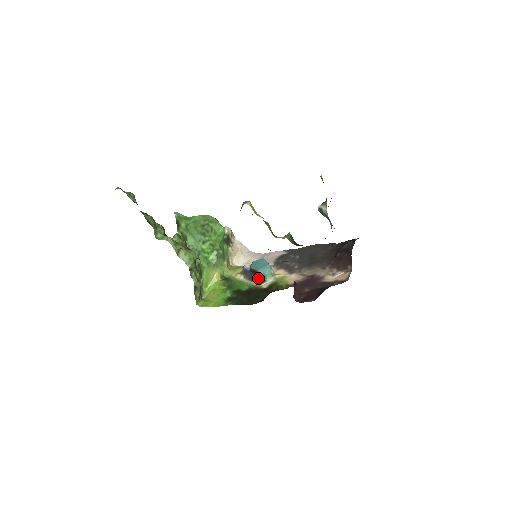
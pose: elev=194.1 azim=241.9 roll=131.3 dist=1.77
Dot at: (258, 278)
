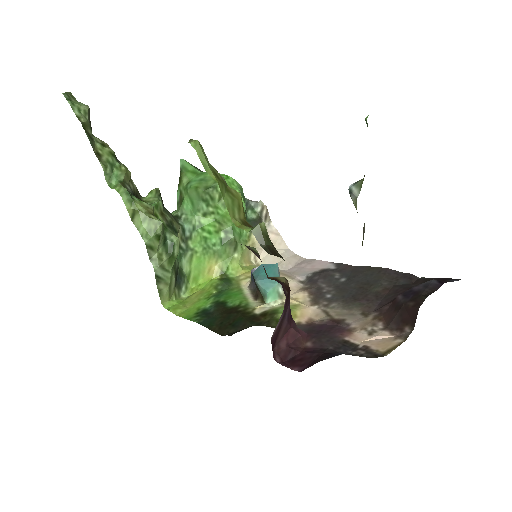
Dot at: (260, 294)
